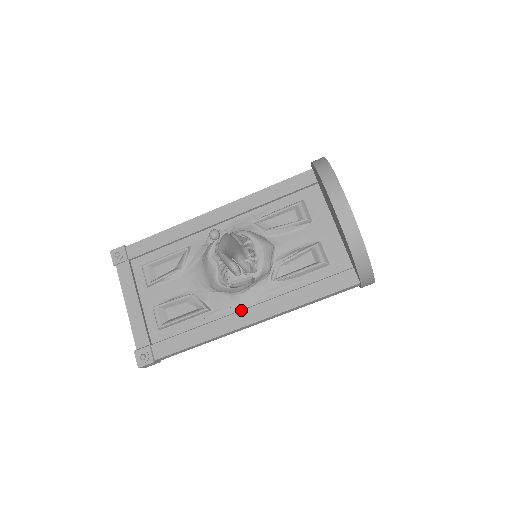
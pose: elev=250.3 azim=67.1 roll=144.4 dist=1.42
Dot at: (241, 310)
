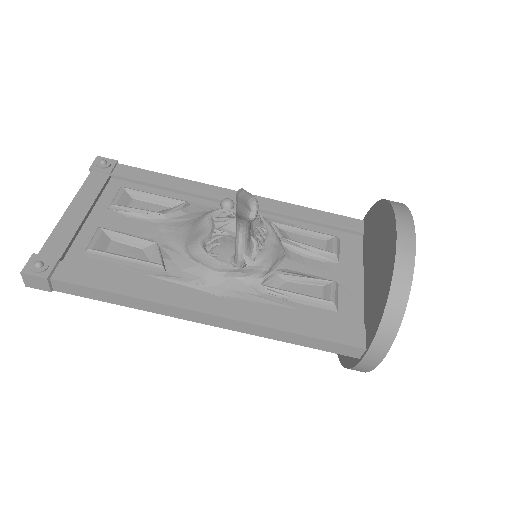
Dot at: occluded
